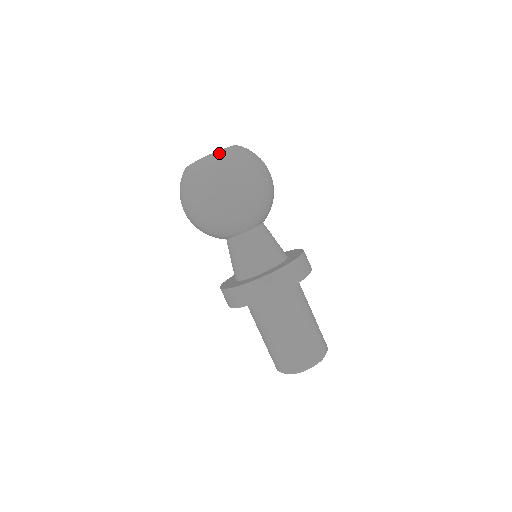
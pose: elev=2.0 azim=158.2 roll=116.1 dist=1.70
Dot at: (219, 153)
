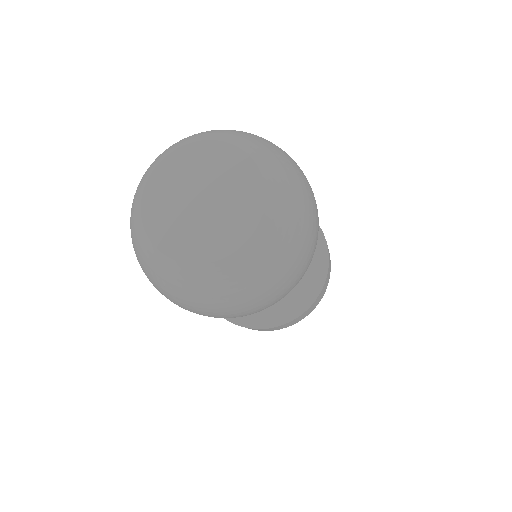
Dot at: (273, 216)
